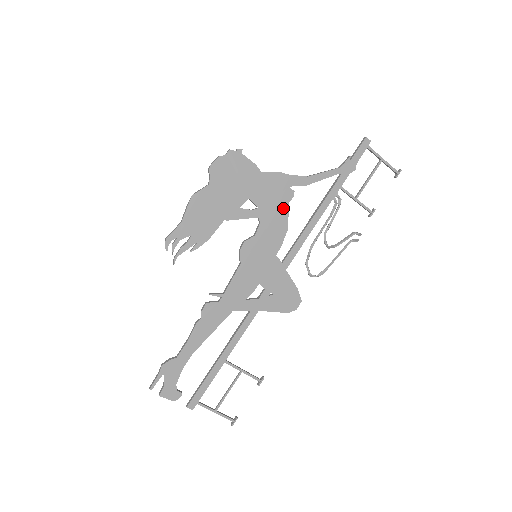
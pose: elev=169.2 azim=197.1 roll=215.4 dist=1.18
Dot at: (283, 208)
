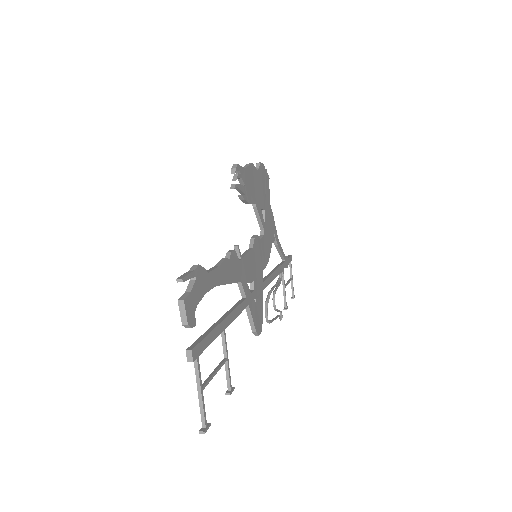
Dot at: (270, 242)
